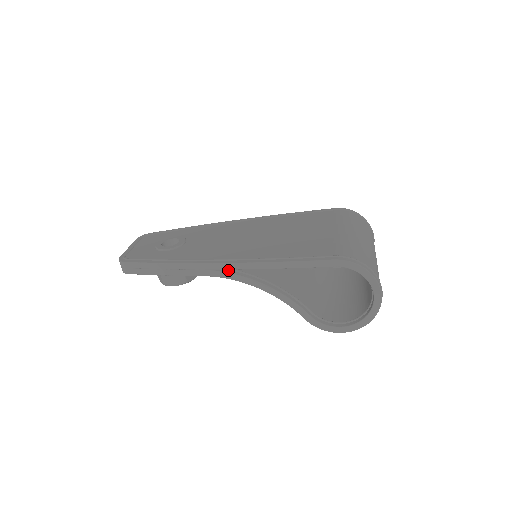
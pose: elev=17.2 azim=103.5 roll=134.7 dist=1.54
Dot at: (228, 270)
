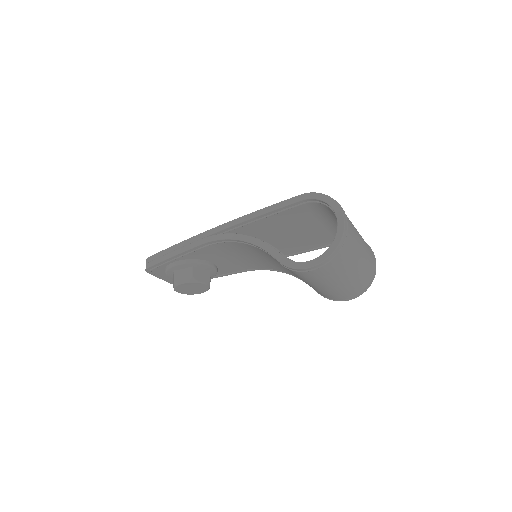
Dot at: occluded
